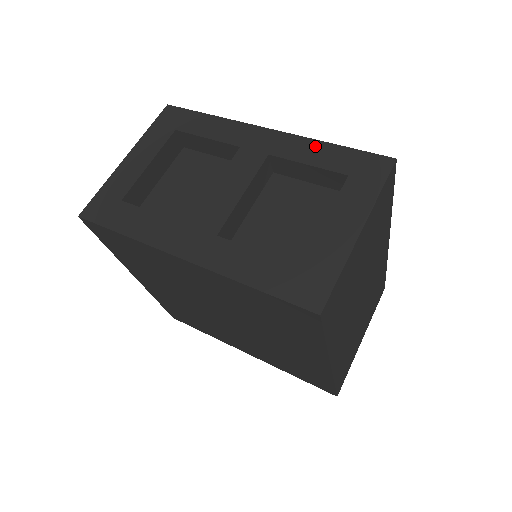
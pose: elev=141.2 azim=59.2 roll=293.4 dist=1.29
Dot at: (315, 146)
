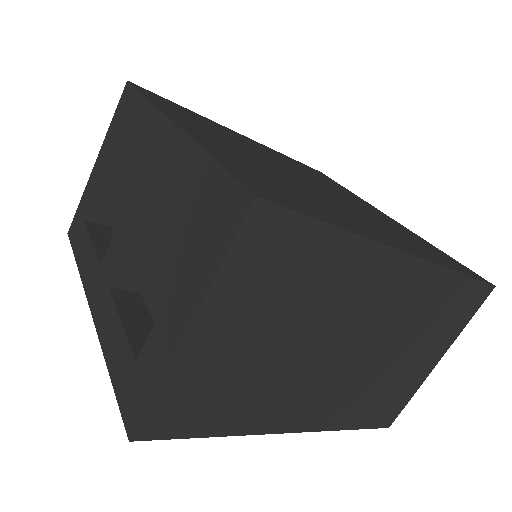
Dot at: (194, 158)
